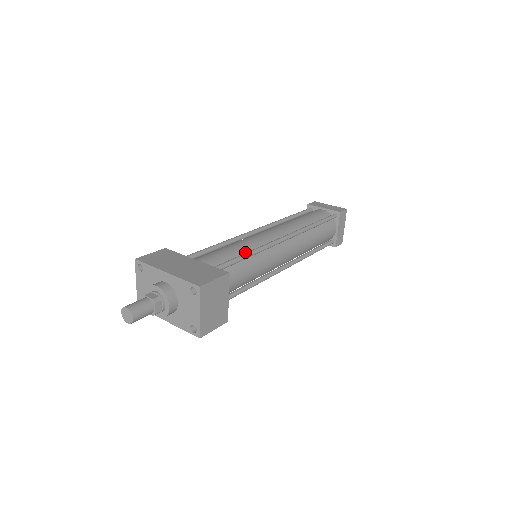
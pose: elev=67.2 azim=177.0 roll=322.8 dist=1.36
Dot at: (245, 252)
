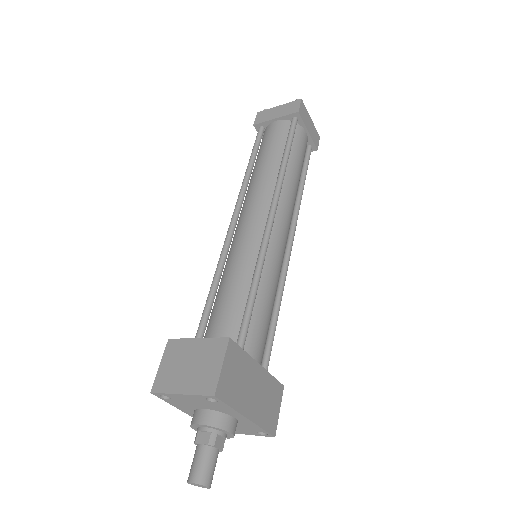
Dot at: (275, 300)
